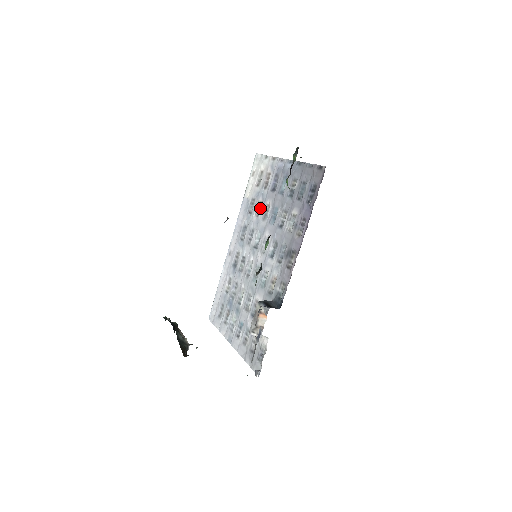
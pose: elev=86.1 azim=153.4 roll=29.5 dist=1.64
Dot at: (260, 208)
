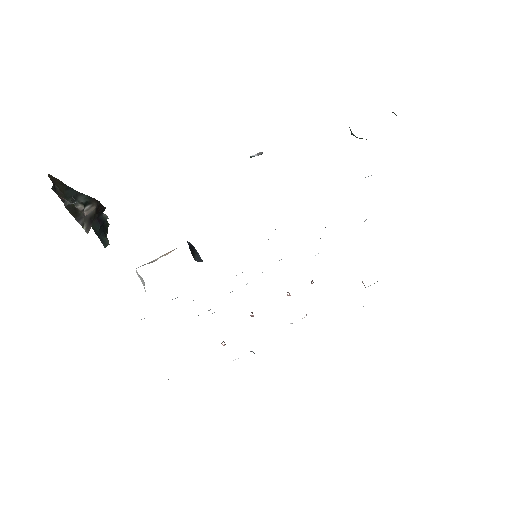
Dot at: occluded
